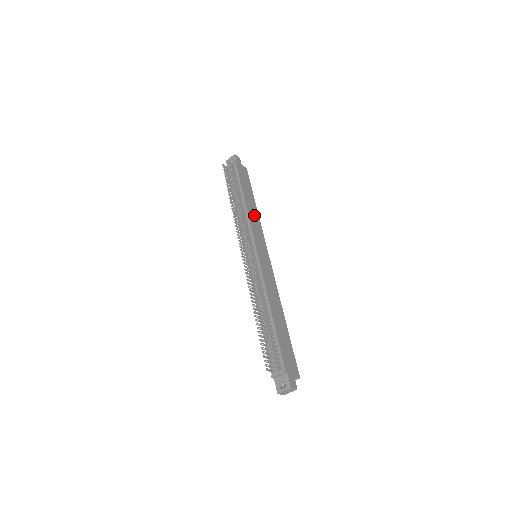
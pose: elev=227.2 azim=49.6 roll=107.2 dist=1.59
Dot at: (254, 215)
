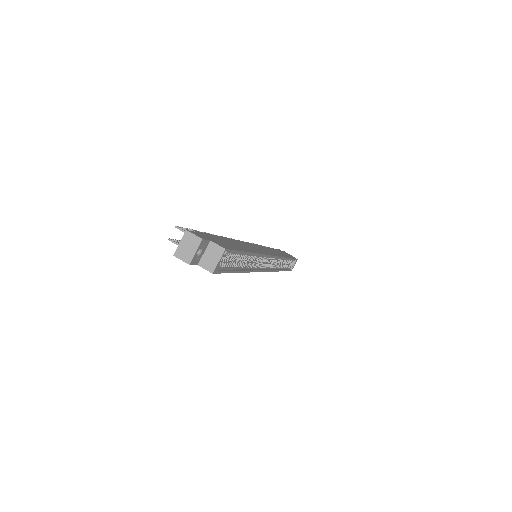
Dot at: occluded
